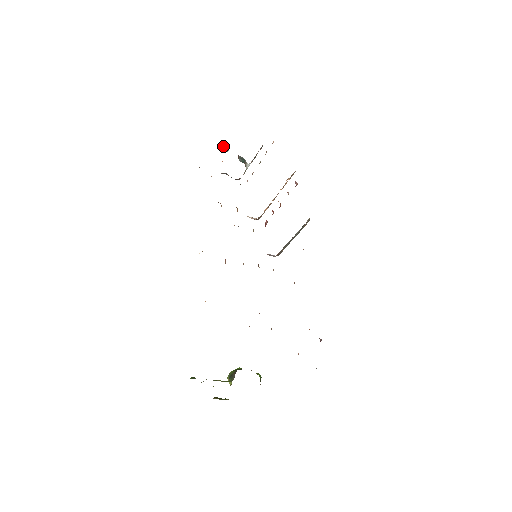
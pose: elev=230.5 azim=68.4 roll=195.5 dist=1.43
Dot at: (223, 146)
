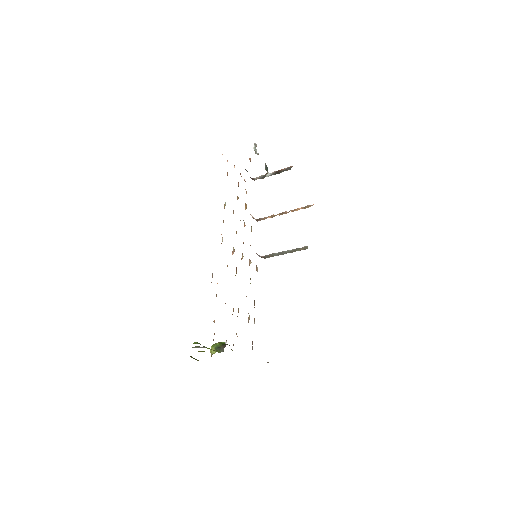
Dot at: (254, 147)
